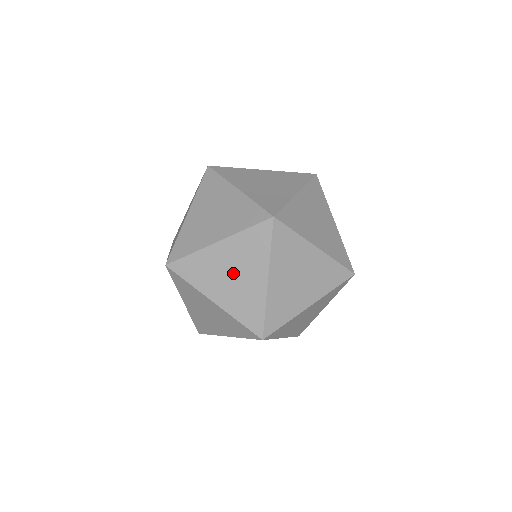
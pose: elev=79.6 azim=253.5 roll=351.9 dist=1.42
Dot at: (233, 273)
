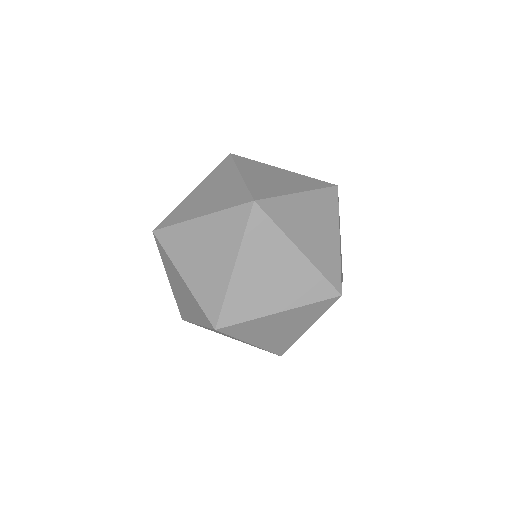
Dot at: (270, 275)
